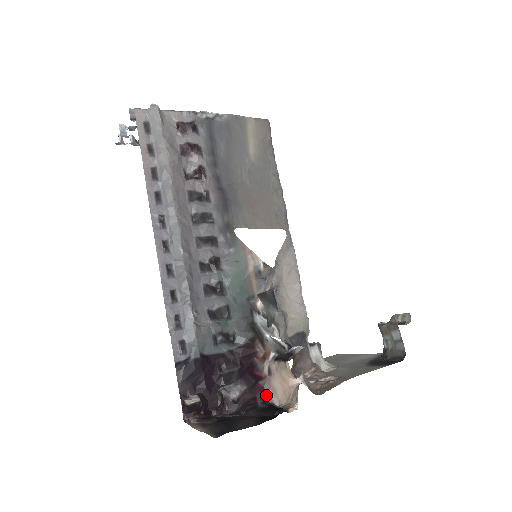
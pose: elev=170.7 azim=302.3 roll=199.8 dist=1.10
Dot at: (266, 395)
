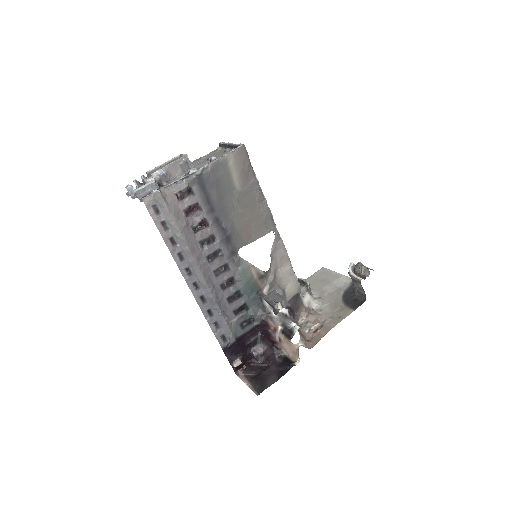
Dot at: (280, 351)
